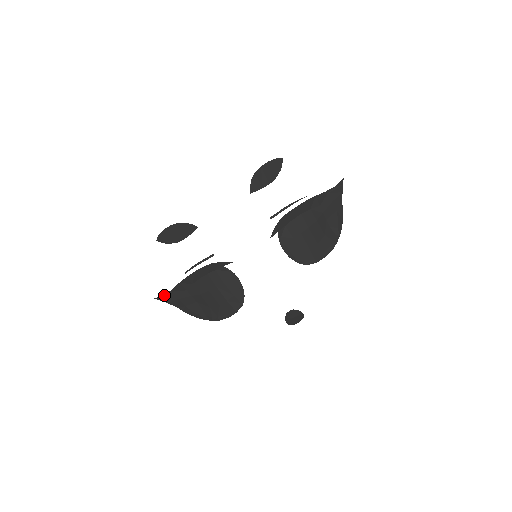
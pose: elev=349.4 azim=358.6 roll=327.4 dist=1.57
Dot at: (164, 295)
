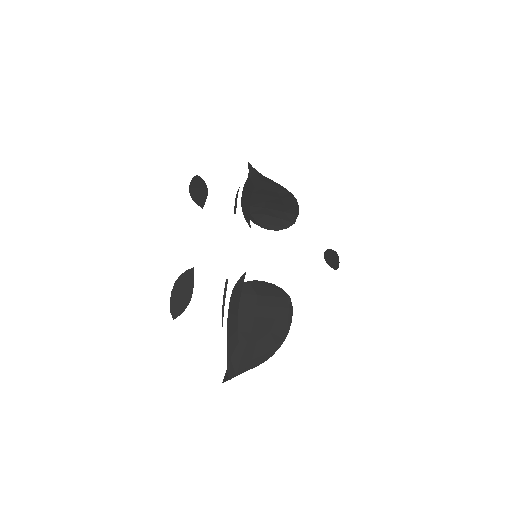
Dot at: (226, 372)
